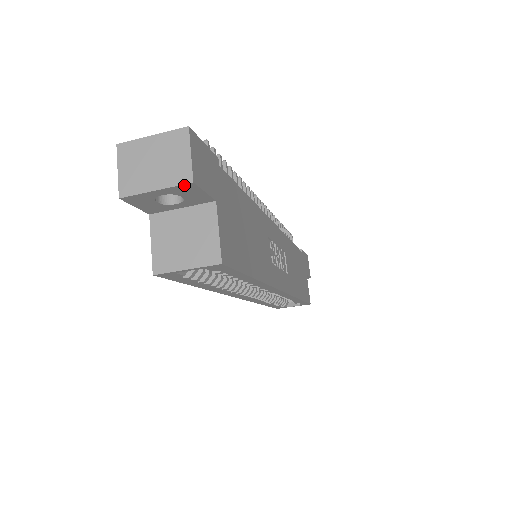
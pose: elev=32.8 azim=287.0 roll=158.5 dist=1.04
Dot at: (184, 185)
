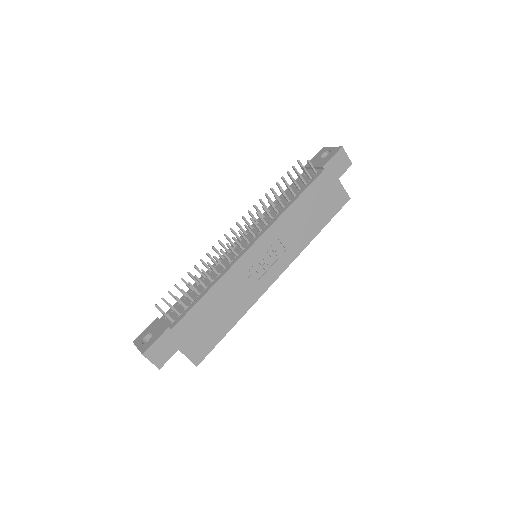
Dot at: (159, 367)
